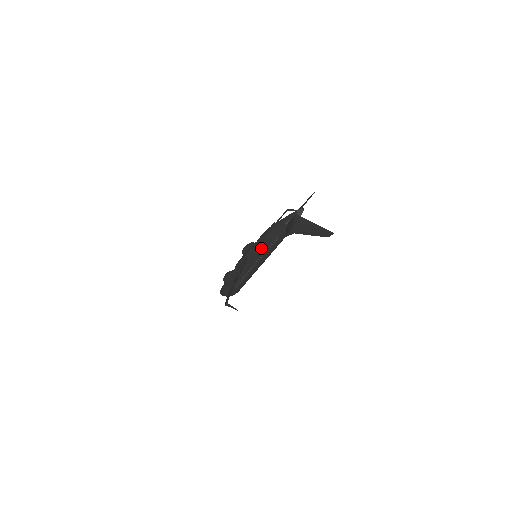
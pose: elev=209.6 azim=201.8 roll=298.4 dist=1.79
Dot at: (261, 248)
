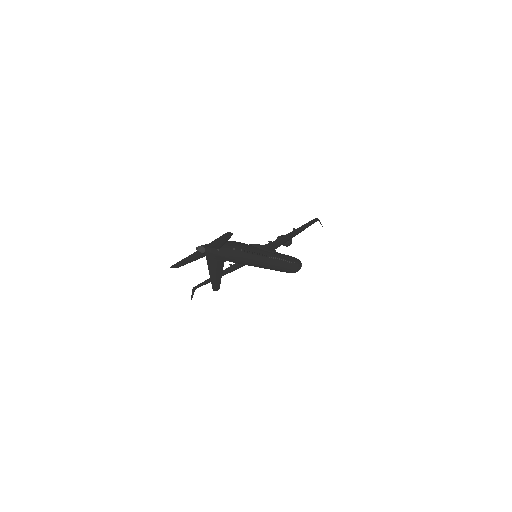
Dot at: occluded
